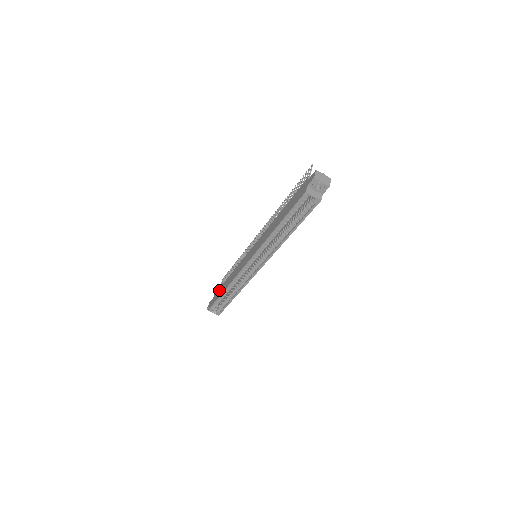
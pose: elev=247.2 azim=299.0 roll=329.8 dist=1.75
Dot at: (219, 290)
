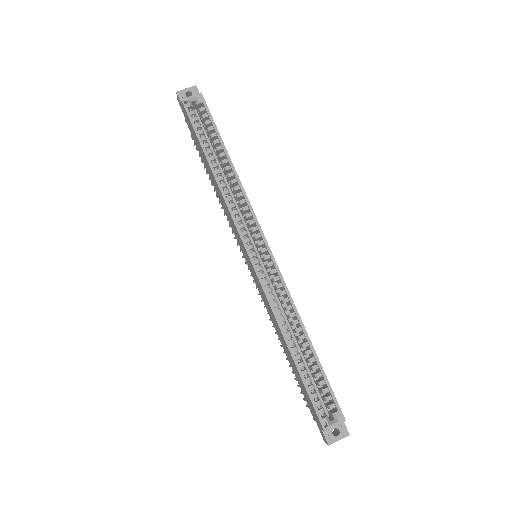
Dot at: (300, 387)
